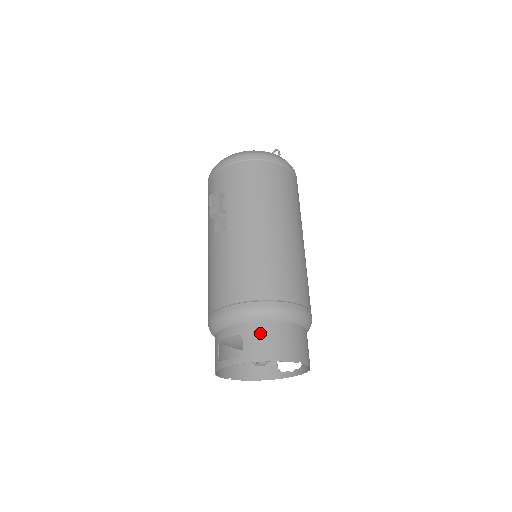
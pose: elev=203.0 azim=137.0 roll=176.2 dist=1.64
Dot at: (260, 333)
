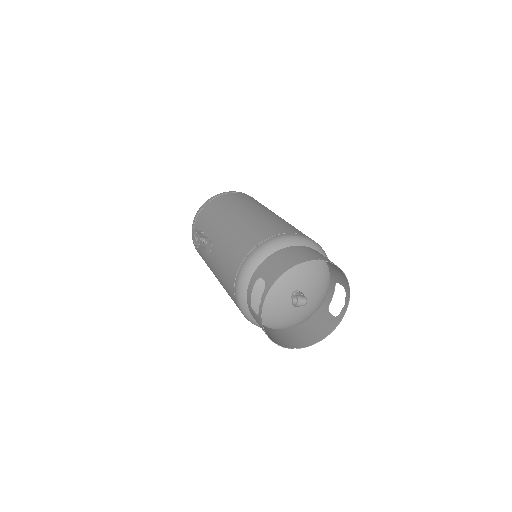
Dot at: (270, 263)
